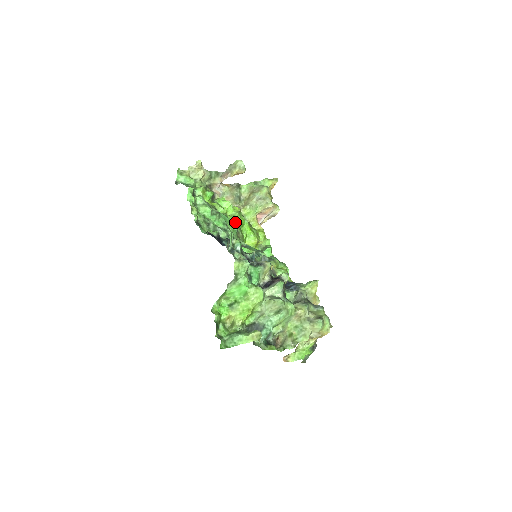
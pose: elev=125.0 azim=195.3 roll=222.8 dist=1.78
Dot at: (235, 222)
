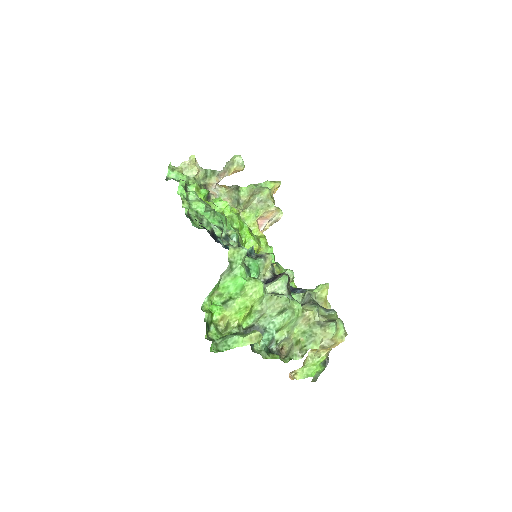
Dot at: (233, 224)
